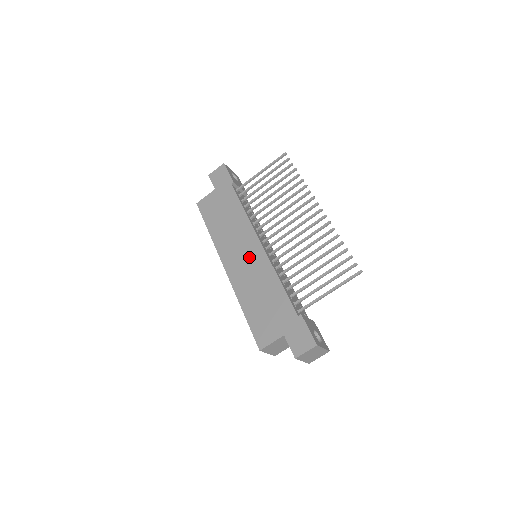
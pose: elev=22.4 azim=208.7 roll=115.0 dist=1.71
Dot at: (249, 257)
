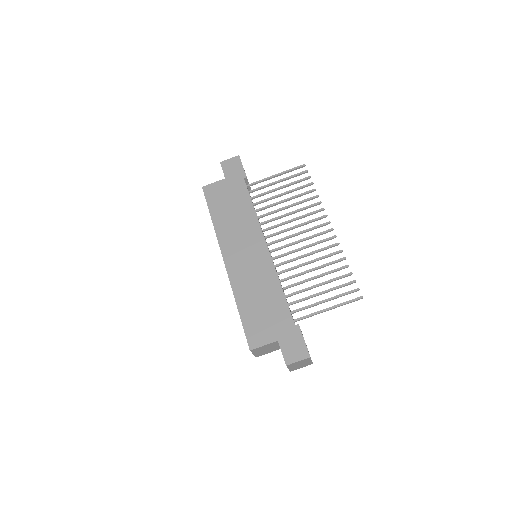
Dot at: (252, 256)
